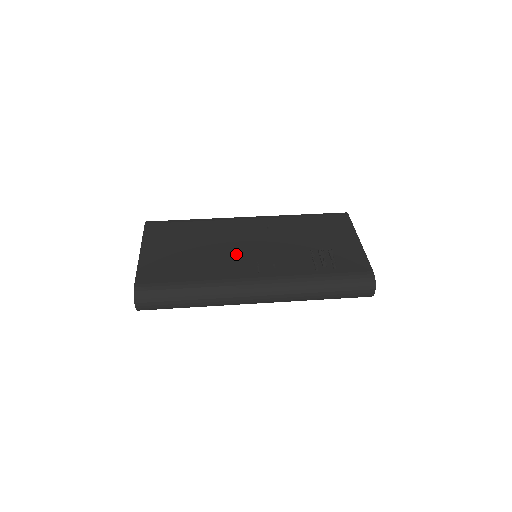
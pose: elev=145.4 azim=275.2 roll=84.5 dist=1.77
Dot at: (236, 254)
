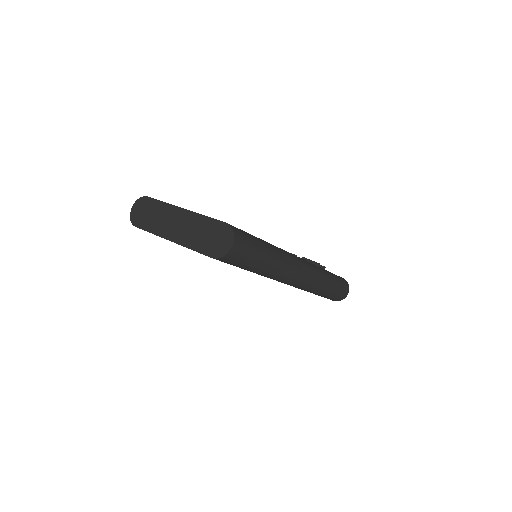
Dot at: occluded
